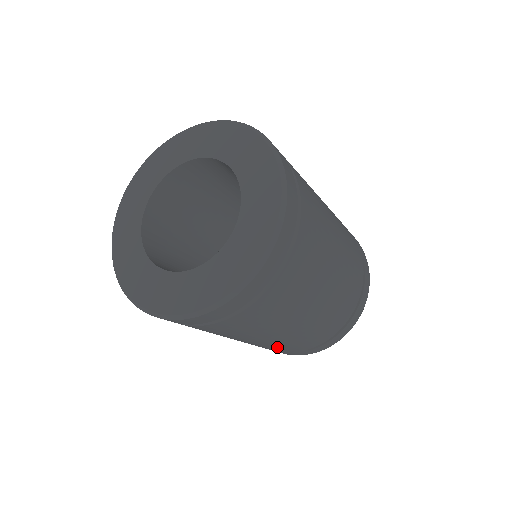
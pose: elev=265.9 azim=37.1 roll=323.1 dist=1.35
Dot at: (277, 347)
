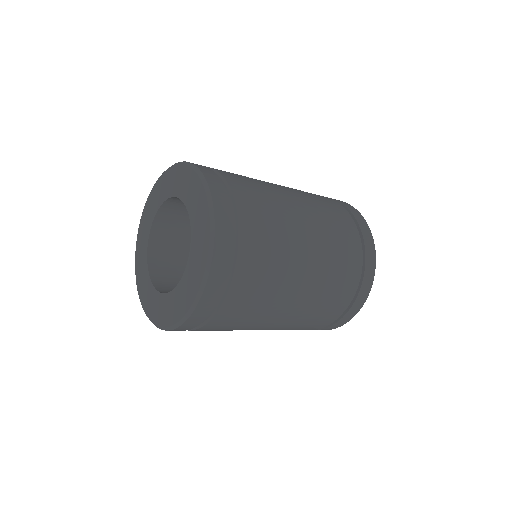
Dot at: occluded
